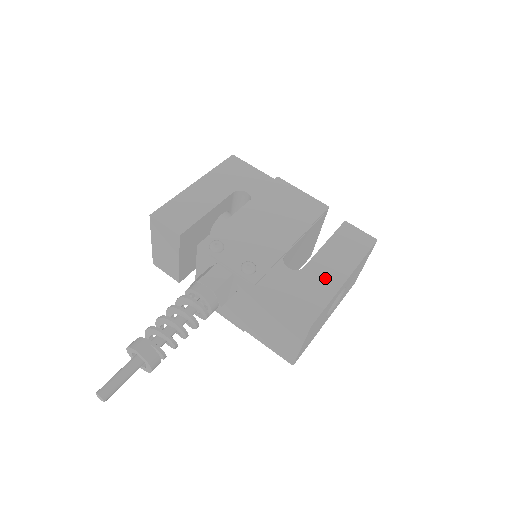
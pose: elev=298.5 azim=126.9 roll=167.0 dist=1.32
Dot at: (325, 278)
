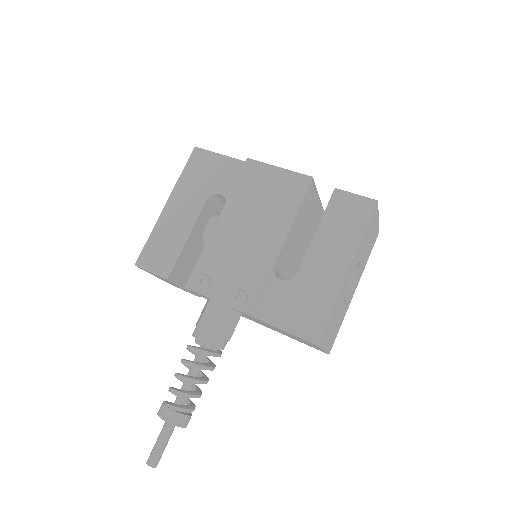
Dot at: (323, 279)
